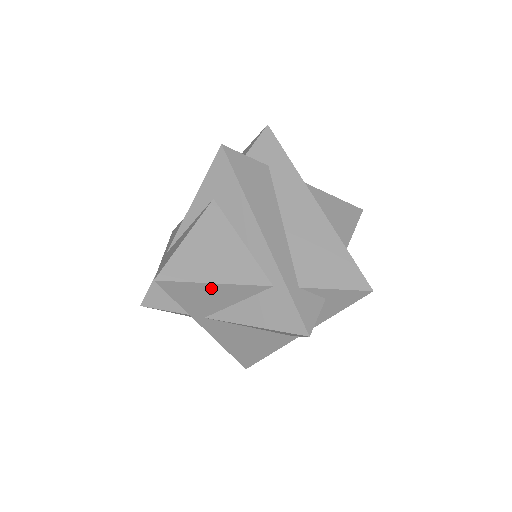
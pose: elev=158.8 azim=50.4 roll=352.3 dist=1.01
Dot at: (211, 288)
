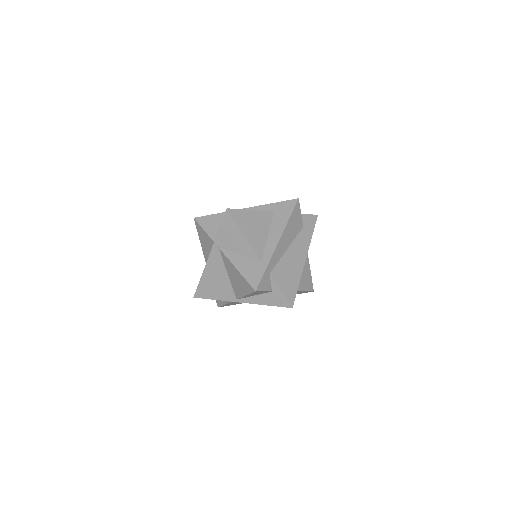
Dot at: (240, 236)
